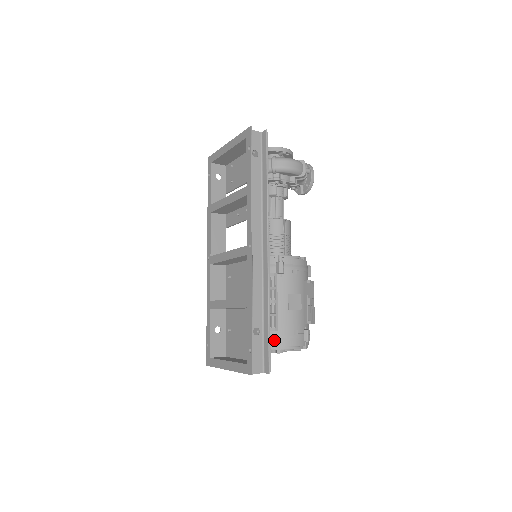
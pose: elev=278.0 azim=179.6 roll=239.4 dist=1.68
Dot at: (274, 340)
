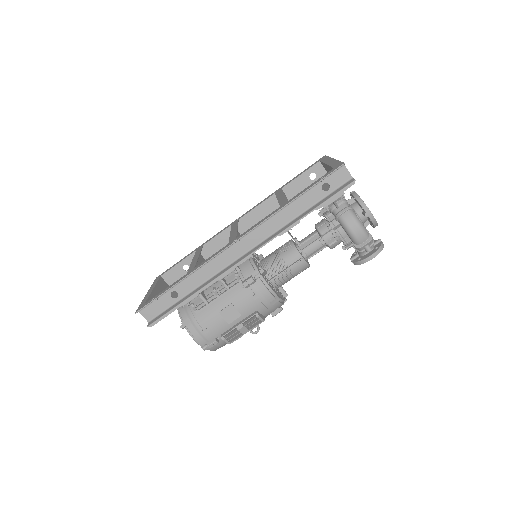
Dot at: (188, 316)
